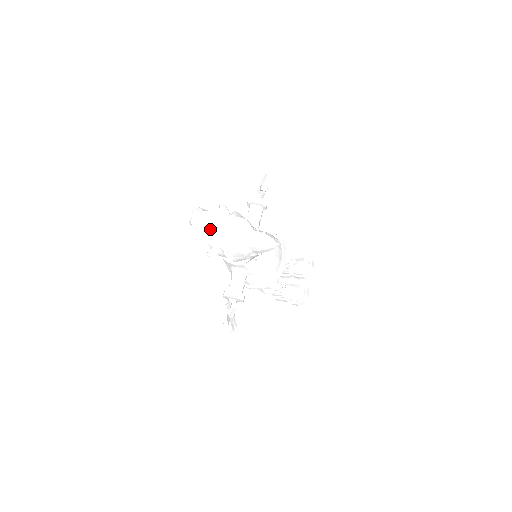
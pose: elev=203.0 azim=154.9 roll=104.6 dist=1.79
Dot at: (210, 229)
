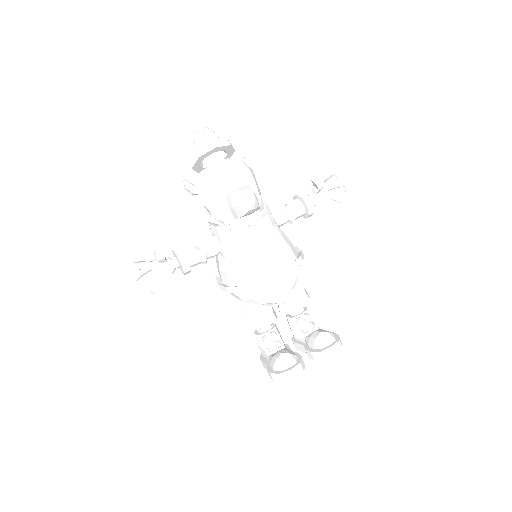
Dot at: (200, 148)
